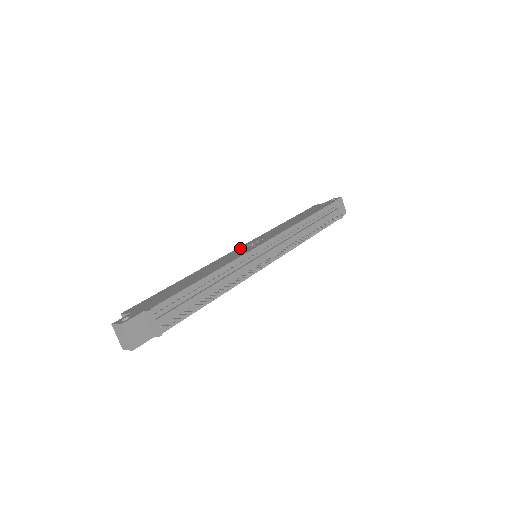
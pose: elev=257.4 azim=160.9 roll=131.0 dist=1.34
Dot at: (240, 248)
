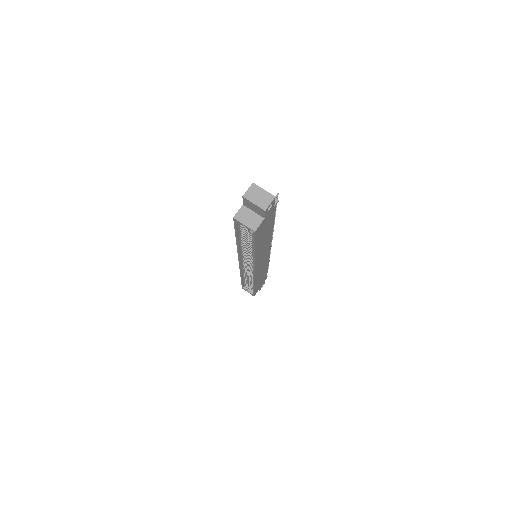
Dot at: occluded
